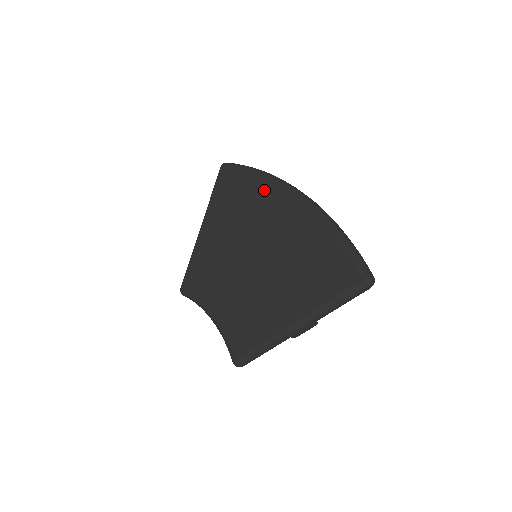
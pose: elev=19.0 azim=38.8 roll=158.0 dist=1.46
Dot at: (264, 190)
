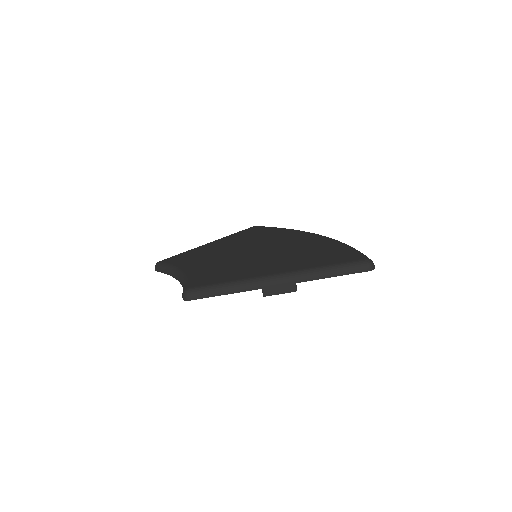
Dot at: (288, 232)
